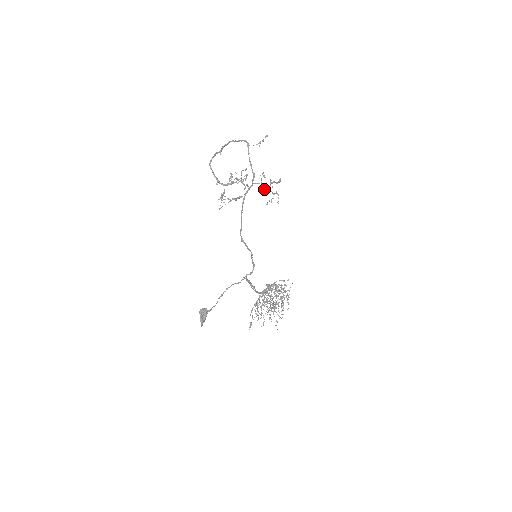
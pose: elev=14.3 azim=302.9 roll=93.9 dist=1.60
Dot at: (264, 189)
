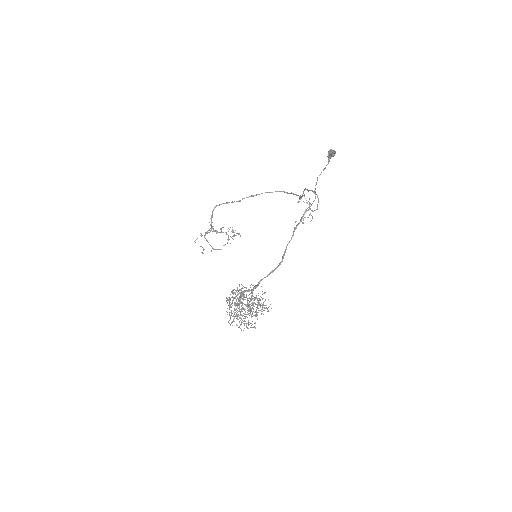
Dot at: occluded
